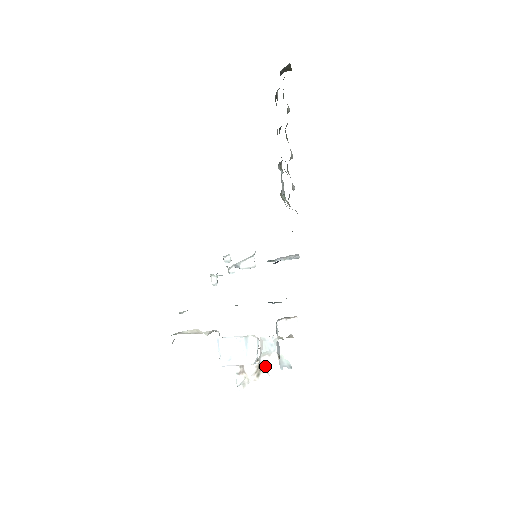
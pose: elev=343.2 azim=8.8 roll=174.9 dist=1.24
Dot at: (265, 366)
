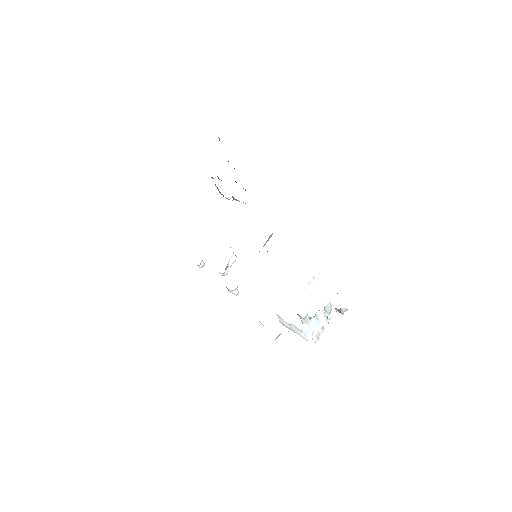
Dot at: occluded
